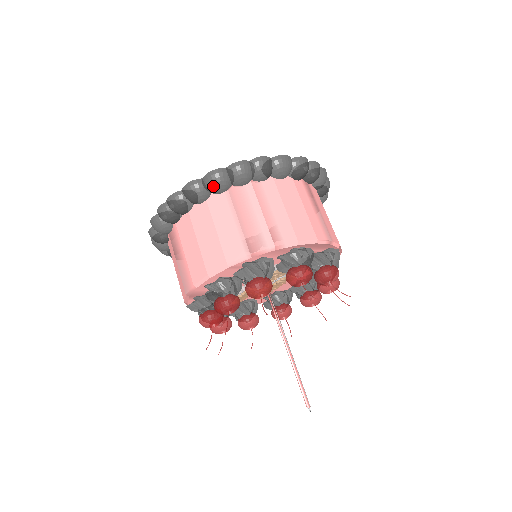
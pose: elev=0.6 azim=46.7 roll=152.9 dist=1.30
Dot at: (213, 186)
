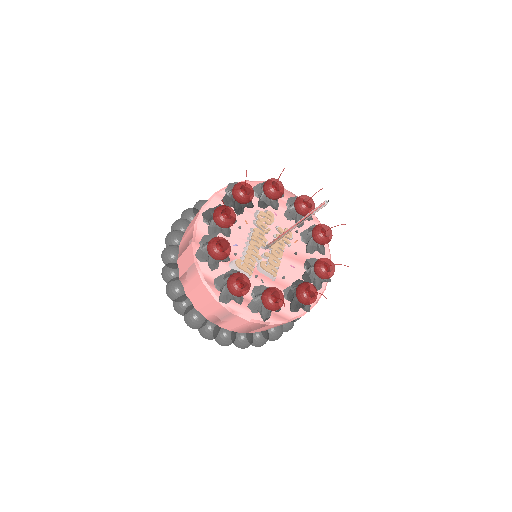
Dot at: (200, 204)
